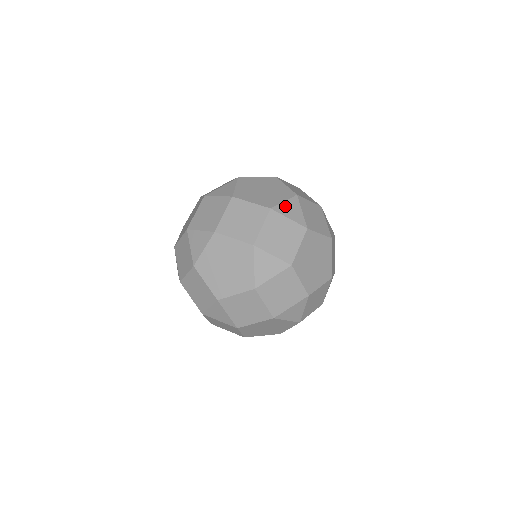
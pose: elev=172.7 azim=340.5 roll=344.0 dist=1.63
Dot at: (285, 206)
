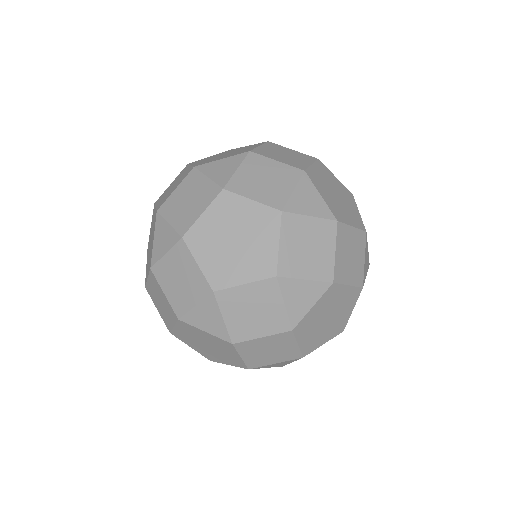
Dot at: (217, 164)
